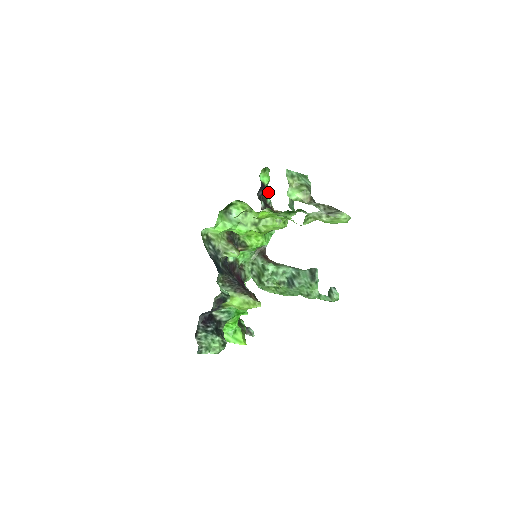
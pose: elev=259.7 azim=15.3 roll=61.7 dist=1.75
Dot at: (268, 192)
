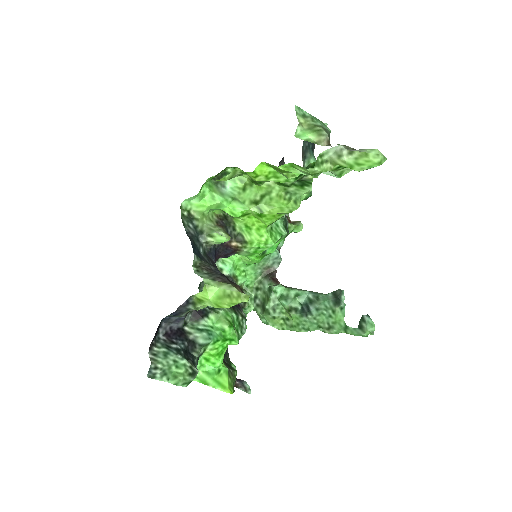
Dot at: occluded
